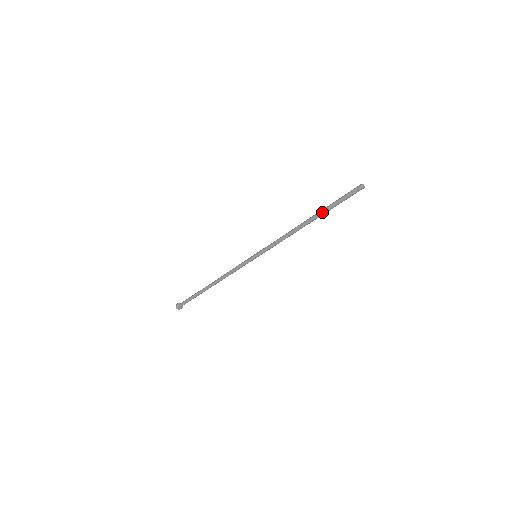
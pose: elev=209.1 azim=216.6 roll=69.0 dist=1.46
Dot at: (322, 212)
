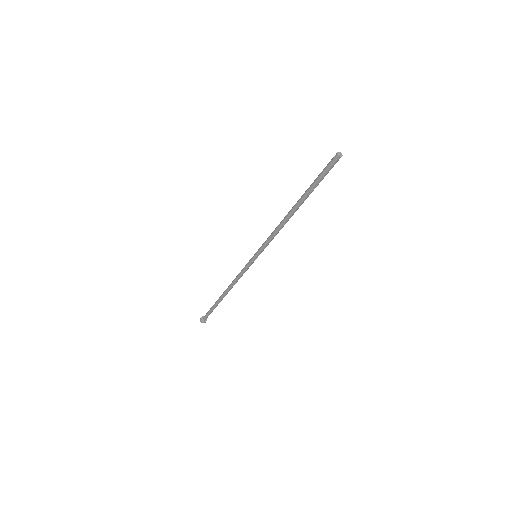
Dot at: (305, 192)
